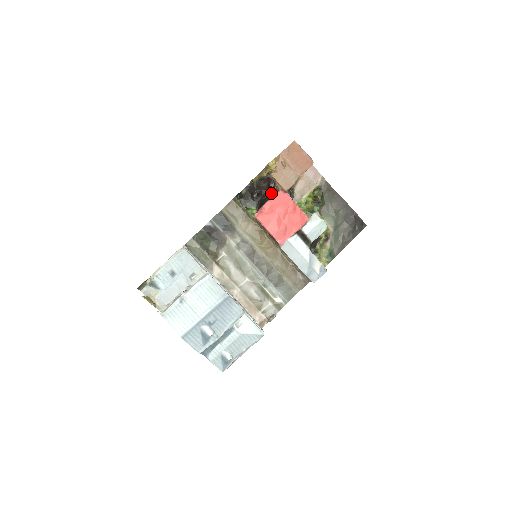
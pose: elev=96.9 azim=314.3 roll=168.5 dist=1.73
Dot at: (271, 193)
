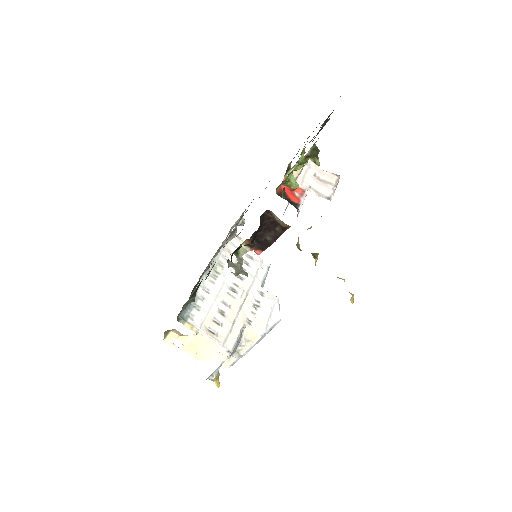
Dot at: (273, 229)
